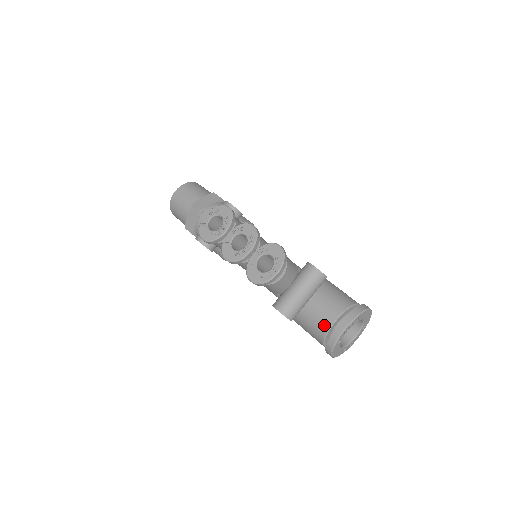
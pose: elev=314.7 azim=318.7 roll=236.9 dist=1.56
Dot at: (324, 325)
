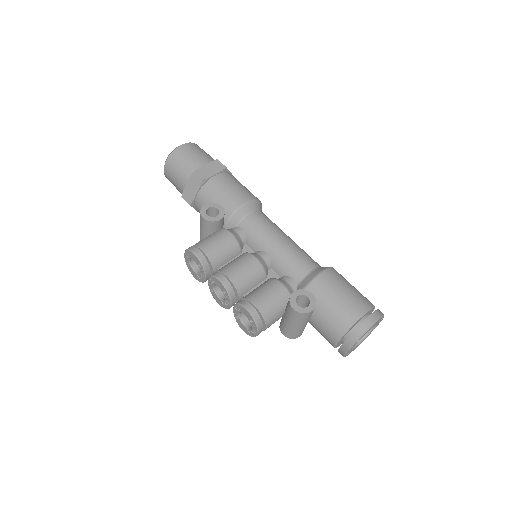
Dot at: occluded
